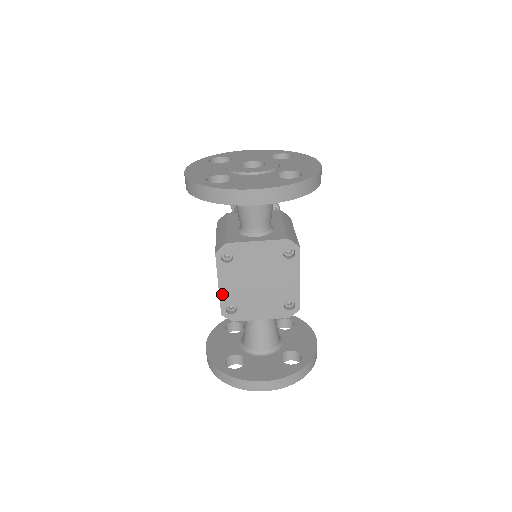
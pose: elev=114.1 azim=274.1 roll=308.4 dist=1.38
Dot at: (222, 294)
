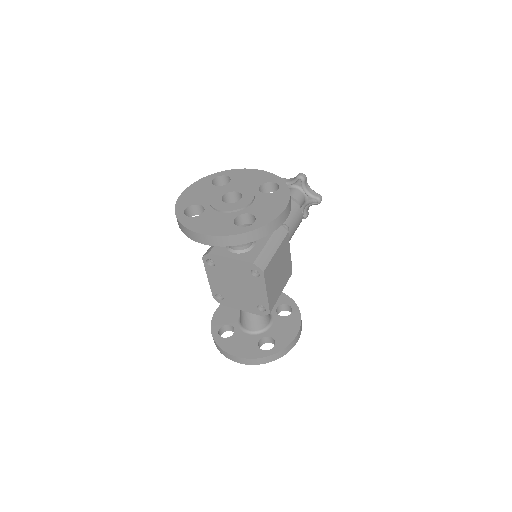
Dot at: (211, 285)
